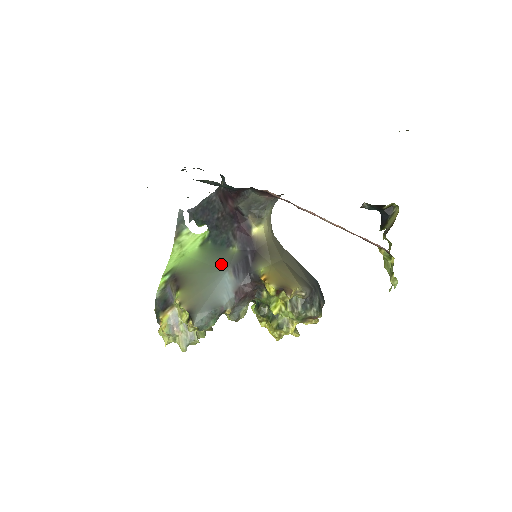
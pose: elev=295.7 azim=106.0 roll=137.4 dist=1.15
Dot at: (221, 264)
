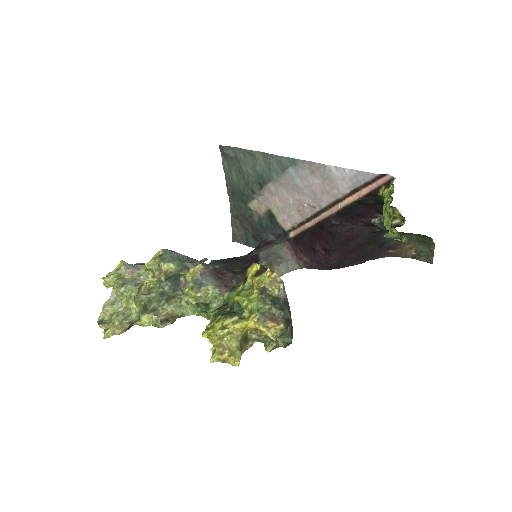
Dot at: occluded
